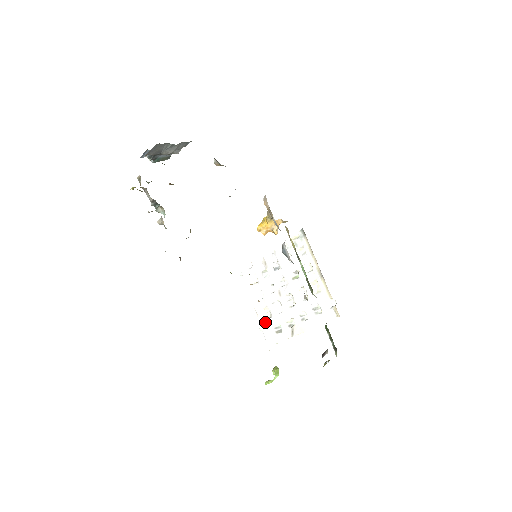
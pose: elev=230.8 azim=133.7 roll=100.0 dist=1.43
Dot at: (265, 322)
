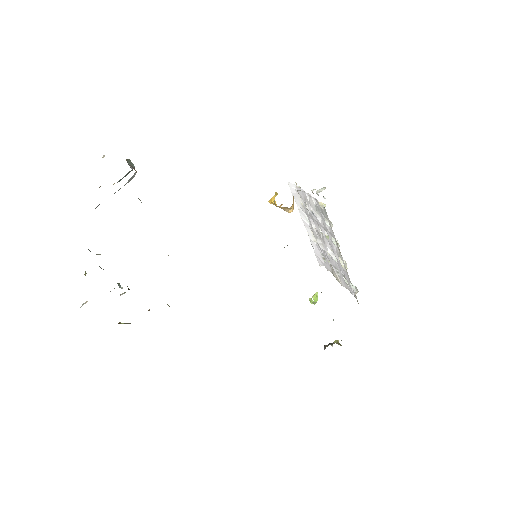
Dot at: (314, 244)
